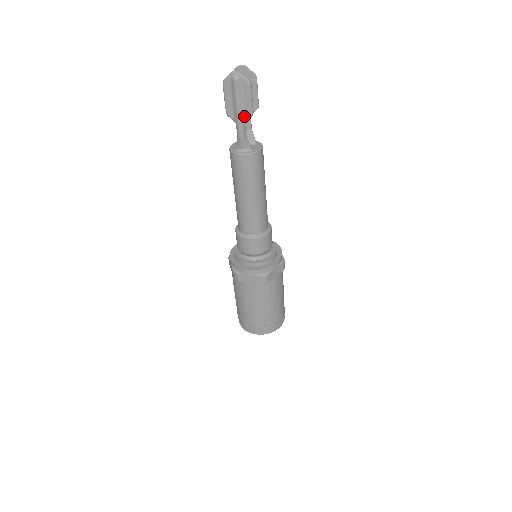
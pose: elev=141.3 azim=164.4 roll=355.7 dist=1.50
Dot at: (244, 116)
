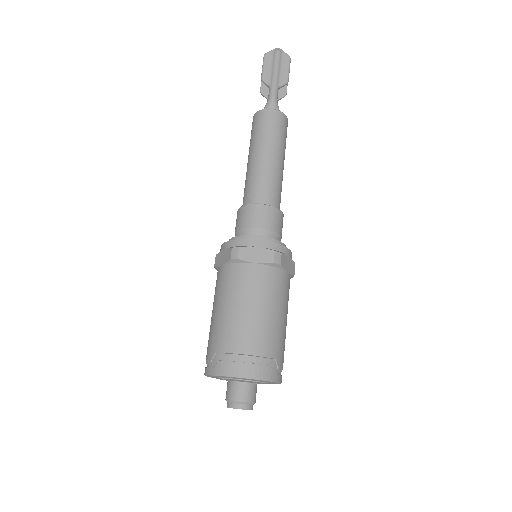
Dot at: (280, 81)
